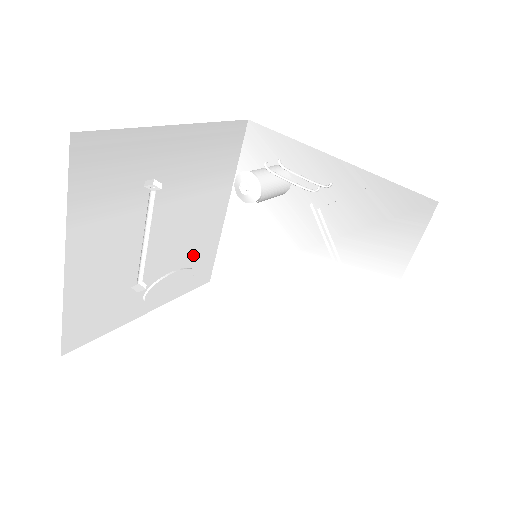
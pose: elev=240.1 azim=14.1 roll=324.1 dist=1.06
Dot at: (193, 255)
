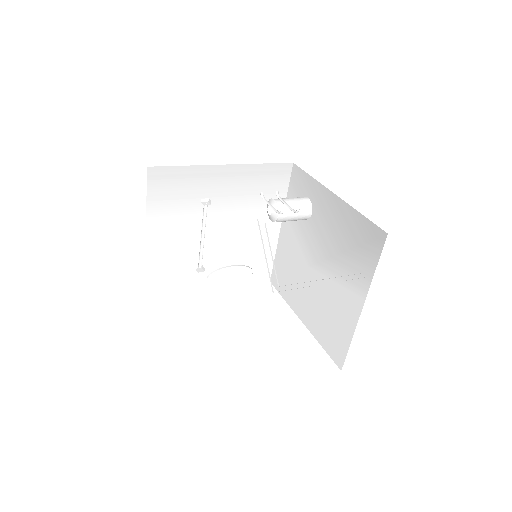
Dot at: (250, 257)
